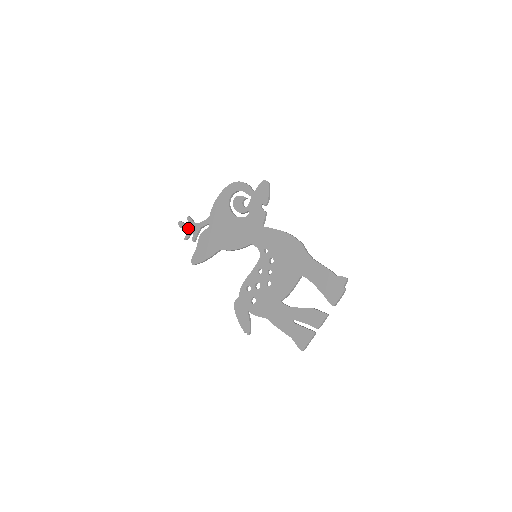
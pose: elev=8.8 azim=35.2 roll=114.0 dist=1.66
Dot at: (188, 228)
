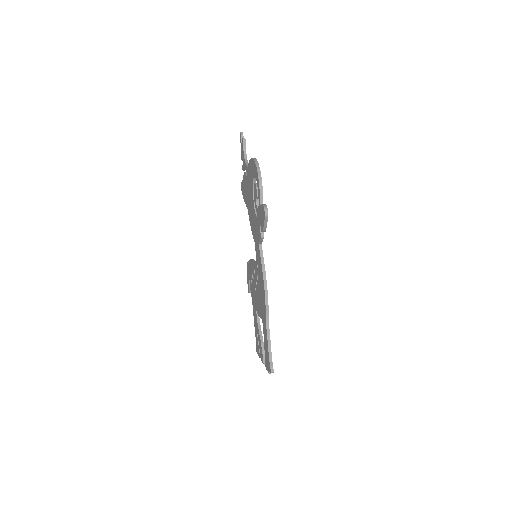
Dot at: (242, 151)
